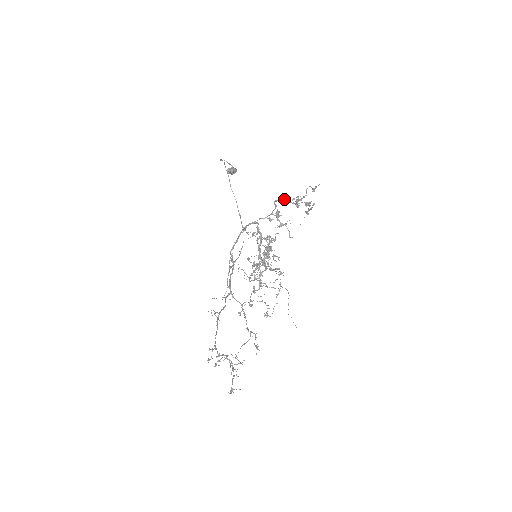
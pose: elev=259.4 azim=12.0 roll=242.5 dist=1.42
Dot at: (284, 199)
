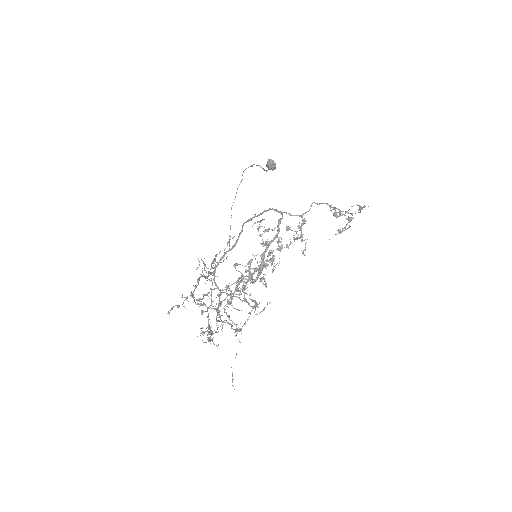
Dot at: occluded
